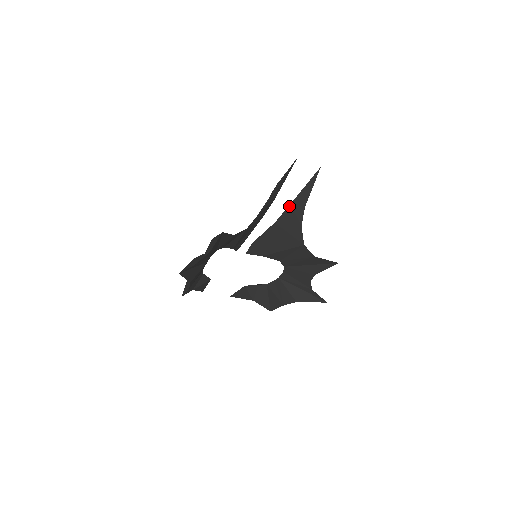
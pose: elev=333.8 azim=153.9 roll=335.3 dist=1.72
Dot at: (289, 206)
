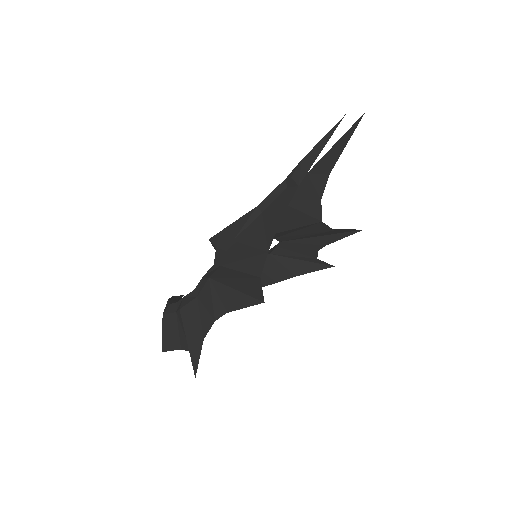
Dot at: occluded
